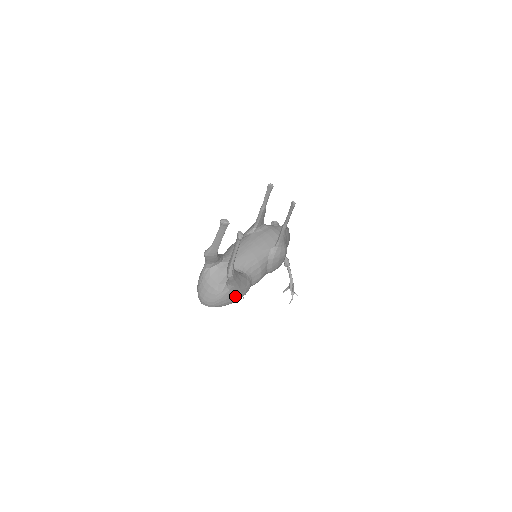
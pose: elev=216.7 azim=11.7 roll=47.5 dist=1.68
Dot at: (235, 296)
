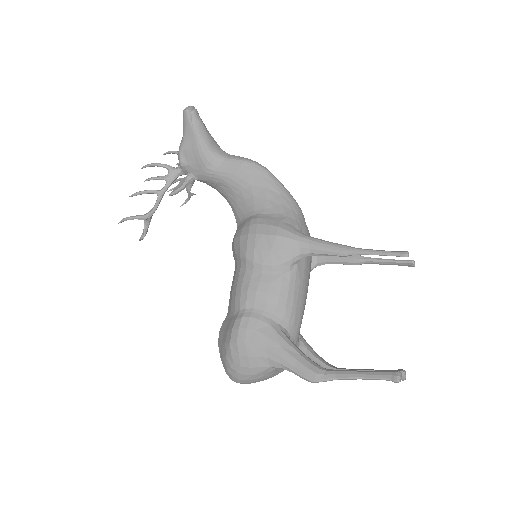
Dot at: occluded
